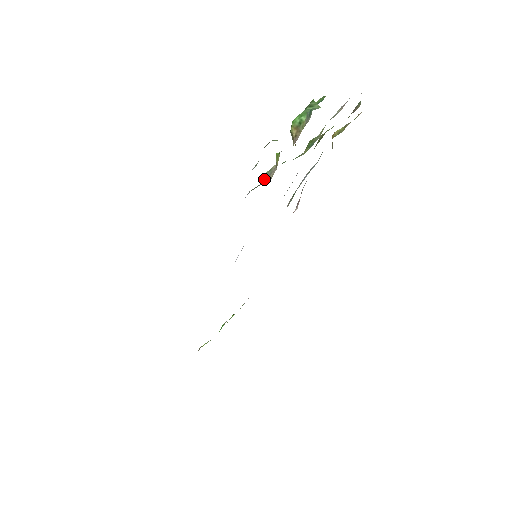
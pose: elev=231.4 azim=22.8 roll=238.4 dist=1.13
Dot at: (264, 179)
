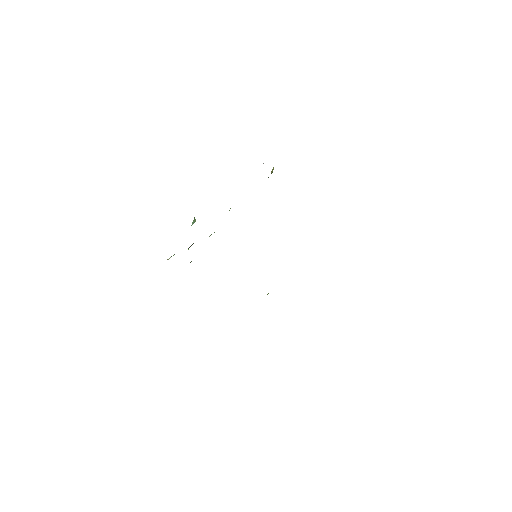
Dot at: occluded
